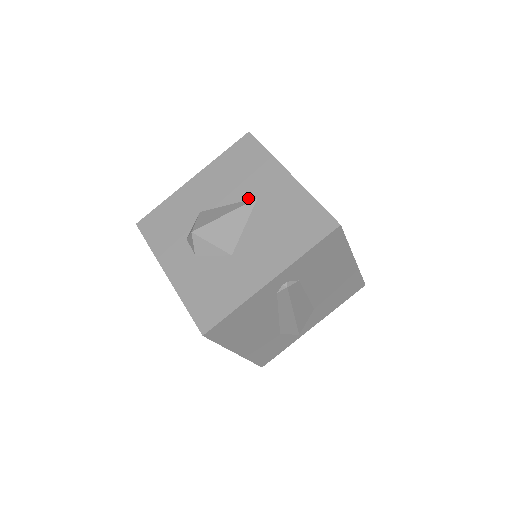
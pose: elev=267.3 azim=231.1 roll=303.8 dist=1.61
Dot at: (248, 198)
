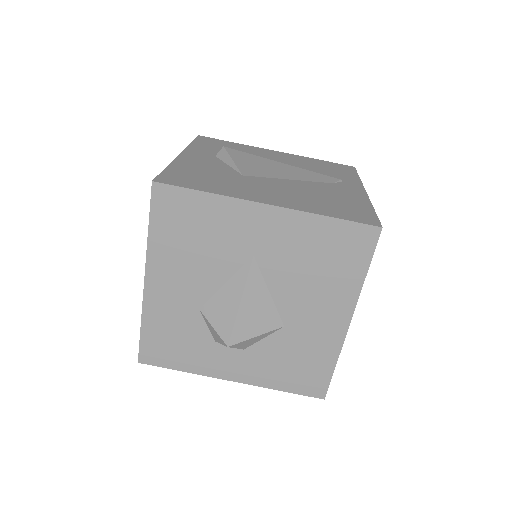
Dot at: (242, 263)
